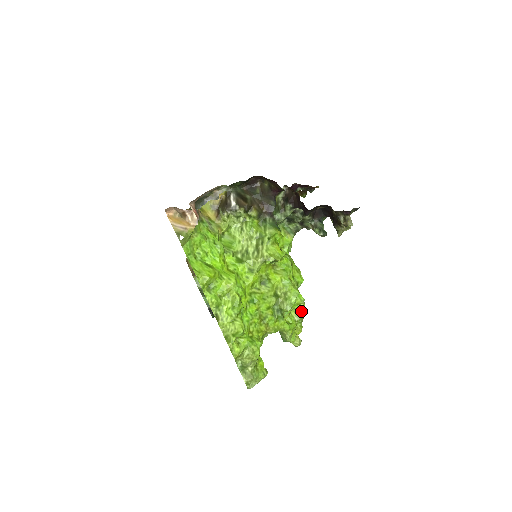
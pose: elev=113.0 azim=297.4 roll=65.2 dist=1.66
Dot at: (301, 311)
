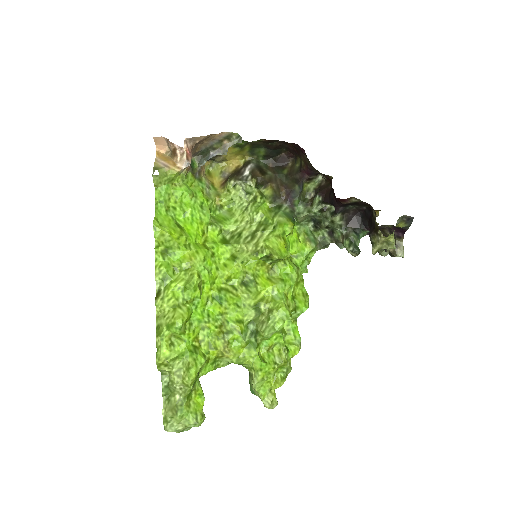
Dot at: (290, 354)
